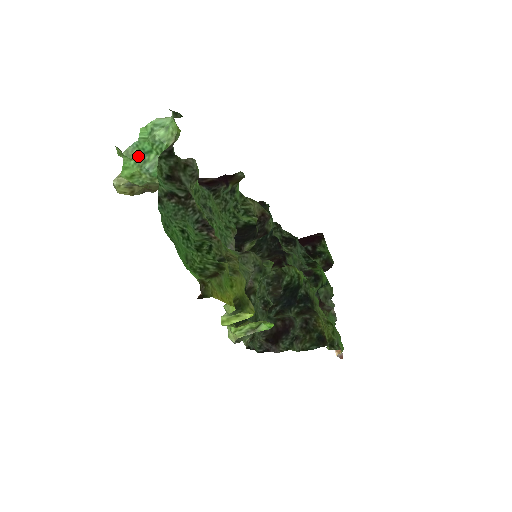
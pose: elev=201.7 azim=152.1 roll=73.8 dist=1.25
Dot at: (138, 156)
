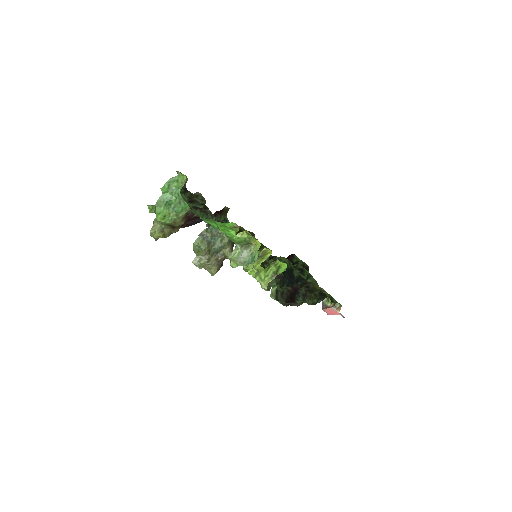
Dot at: (165, 204)
